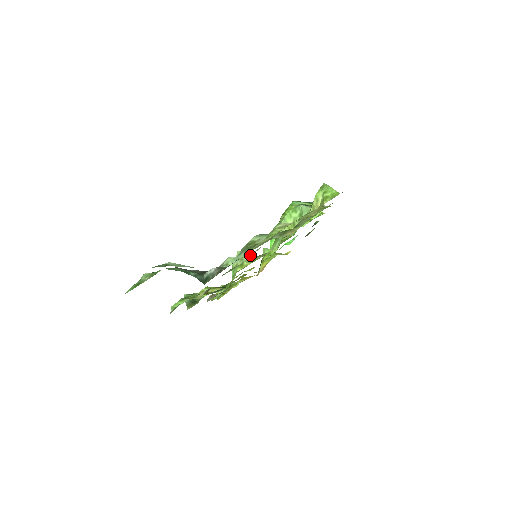
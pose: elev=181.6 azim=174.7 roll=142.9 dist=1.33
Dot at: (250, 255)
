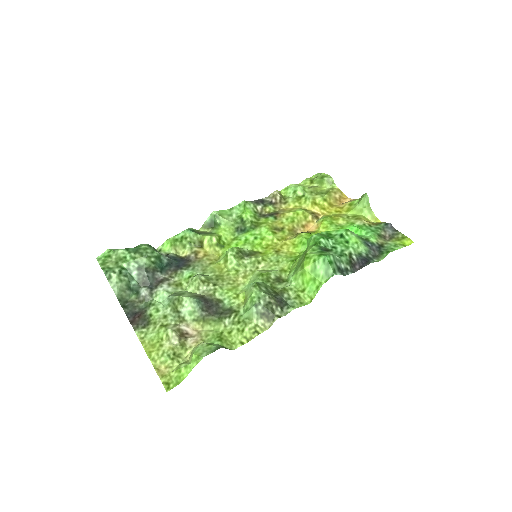
Dot at: (195, 290)
